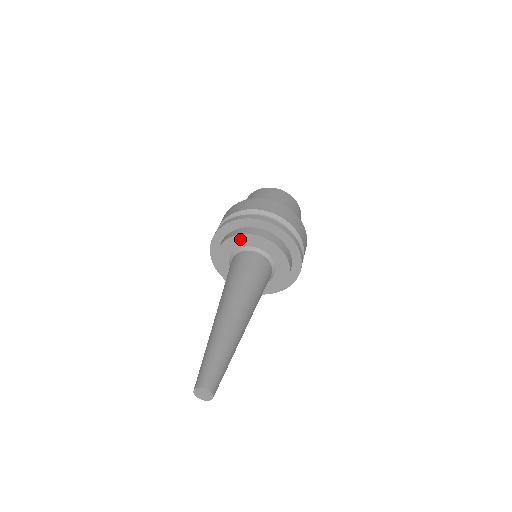
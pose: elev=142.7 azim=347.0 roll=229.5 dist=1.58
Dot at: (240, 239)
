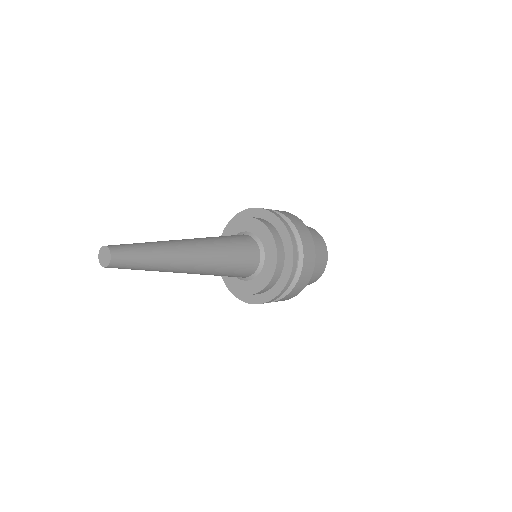
Dot at: occluded
